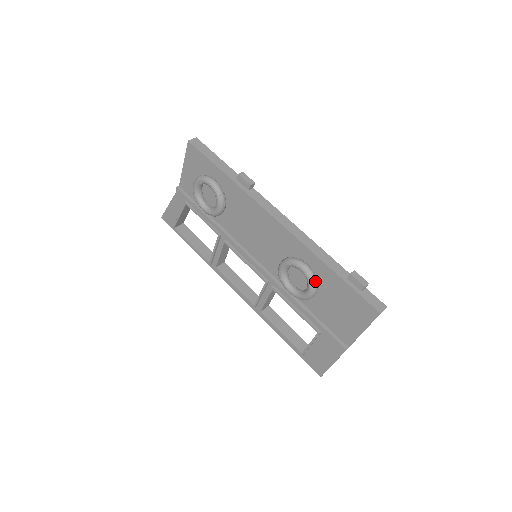
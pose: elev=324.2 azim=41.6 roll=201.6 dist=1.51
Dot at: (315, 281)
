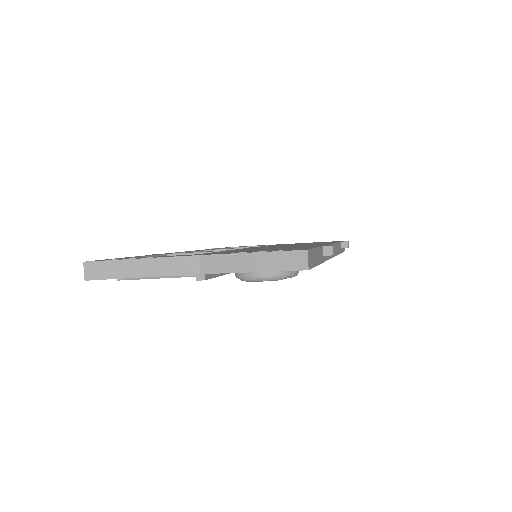
Dot at: occluded
